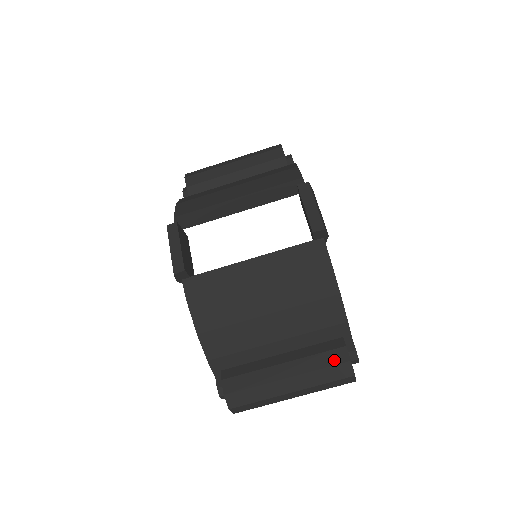
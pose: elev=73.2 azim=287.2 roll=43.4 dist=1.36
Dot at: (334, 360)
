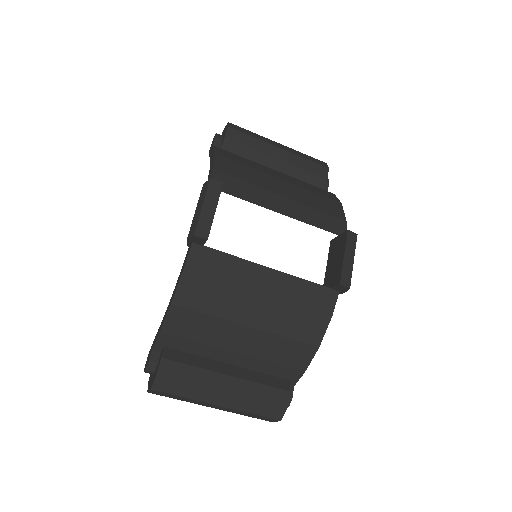
Dot at: (274, 398)
